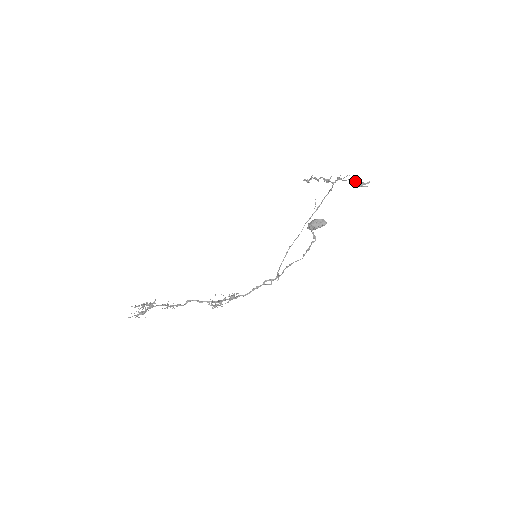
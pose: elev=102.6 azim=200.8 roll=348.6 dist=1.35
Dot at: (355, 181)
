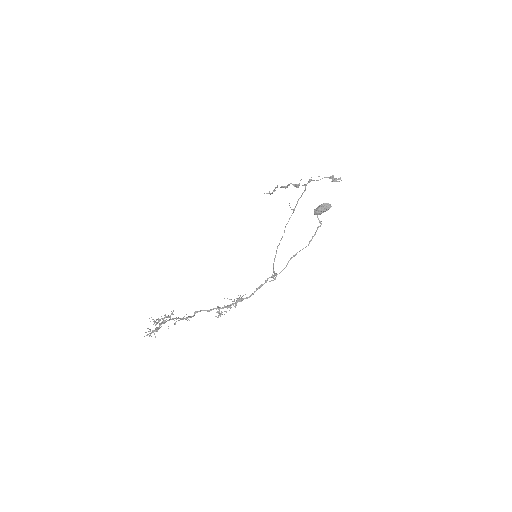
Dot at: (329, 178)
